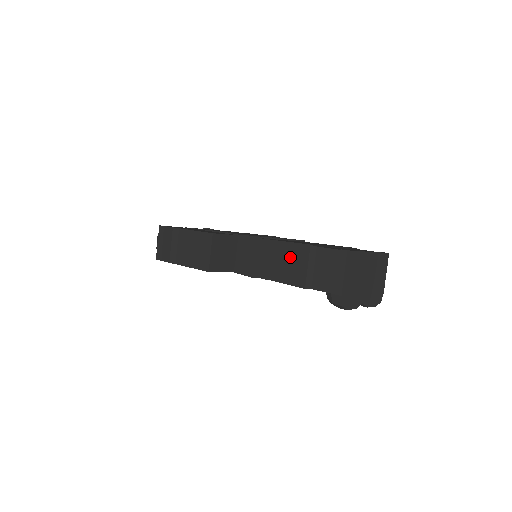
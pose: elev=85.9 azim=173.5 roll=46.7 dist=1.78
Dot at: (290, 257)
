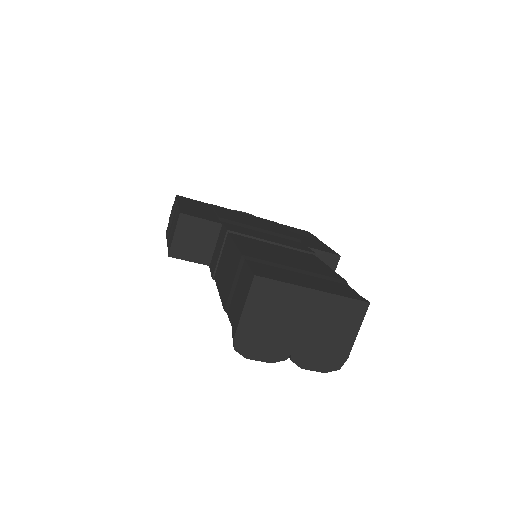
Dot at: (230, 265)
